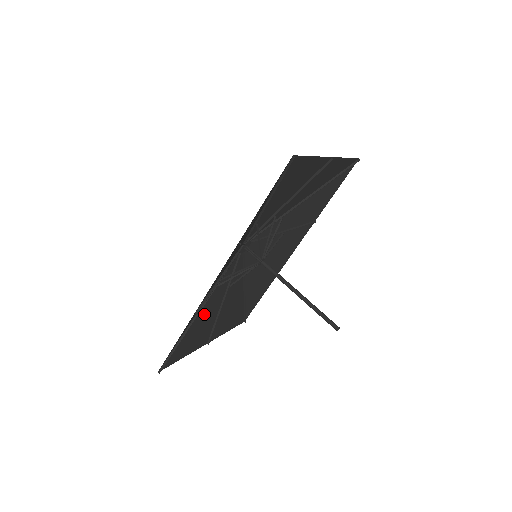
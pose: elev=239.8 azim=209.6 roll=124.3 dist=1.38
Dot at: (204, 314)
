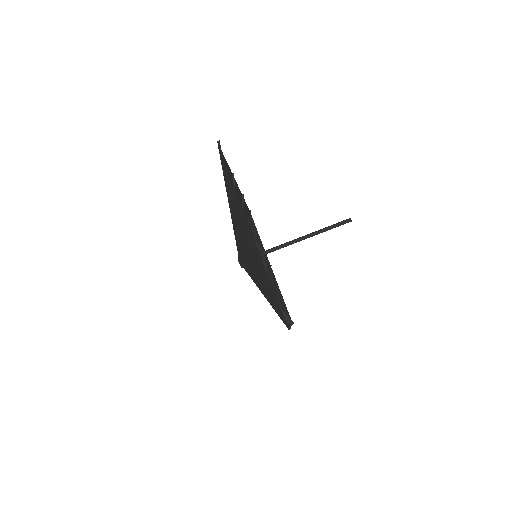
Dot at: occluded
